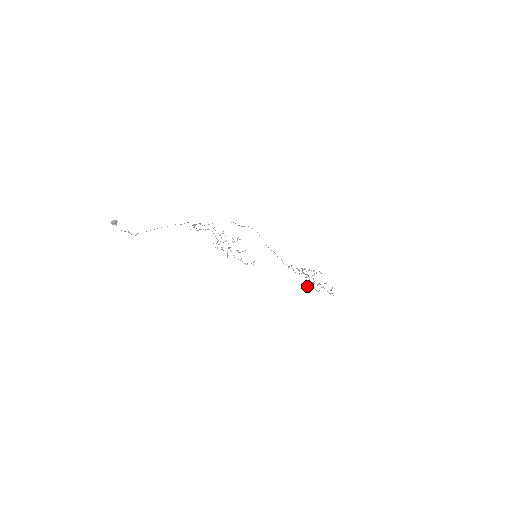
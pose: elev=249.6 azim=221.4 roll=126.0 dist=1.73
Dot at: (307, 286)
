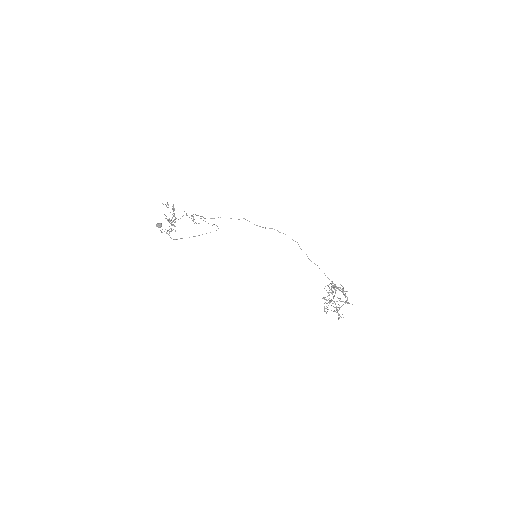
Dot at: occluded
